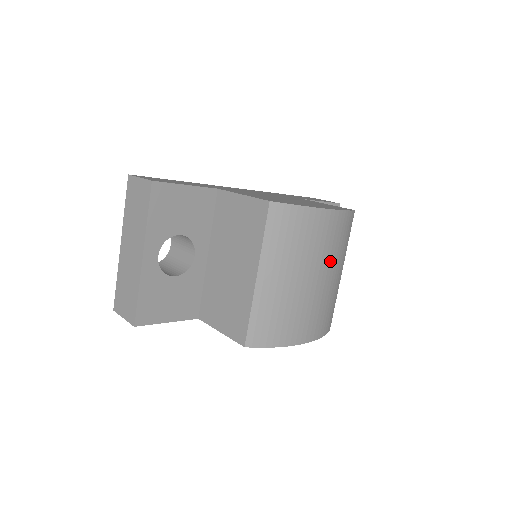
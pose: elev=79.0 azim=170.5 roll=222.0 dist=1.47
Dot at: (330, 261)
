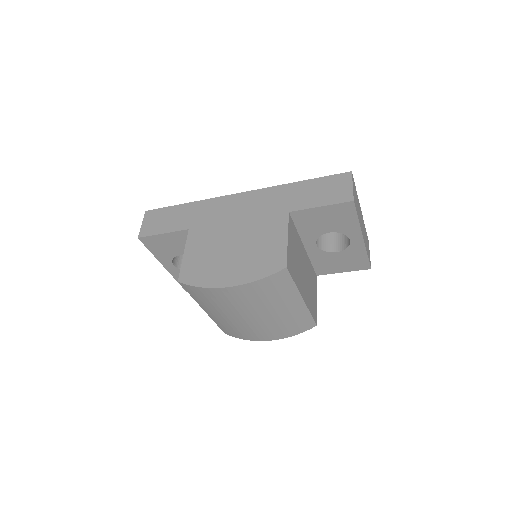
Dot at: (262, 307)
